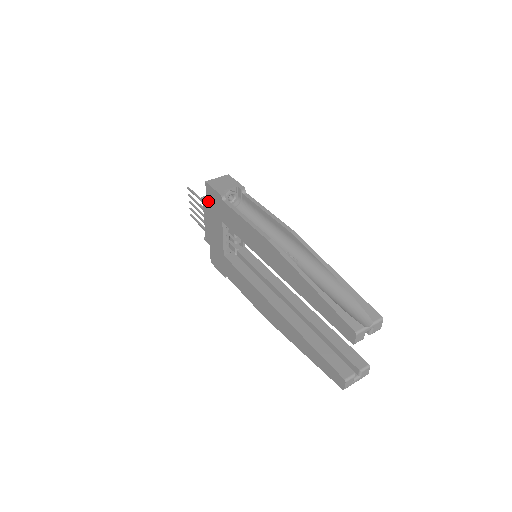
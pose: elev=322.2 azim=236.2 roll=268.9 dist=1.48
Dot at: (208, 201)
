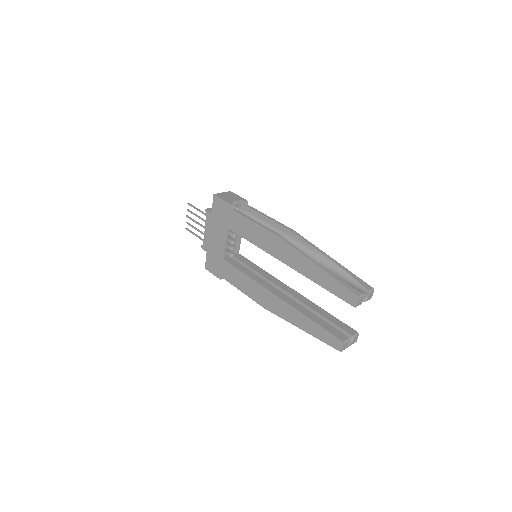
Dot at: (213, 211)
